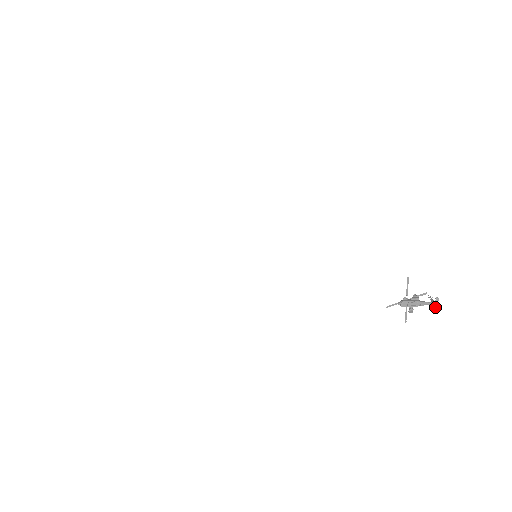
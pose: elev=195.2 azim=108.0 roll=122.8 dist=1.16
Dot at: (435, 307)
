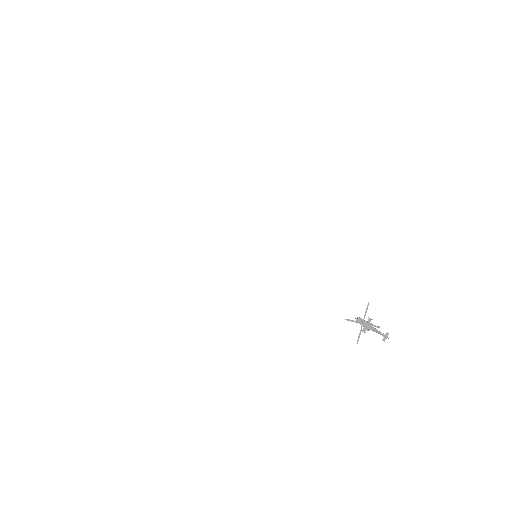
Dot at: (384, 340)
